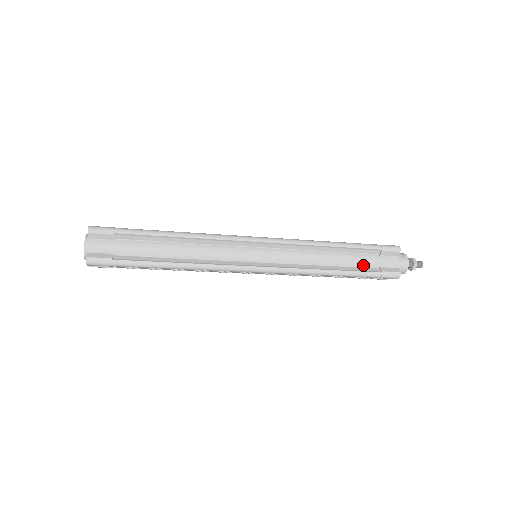
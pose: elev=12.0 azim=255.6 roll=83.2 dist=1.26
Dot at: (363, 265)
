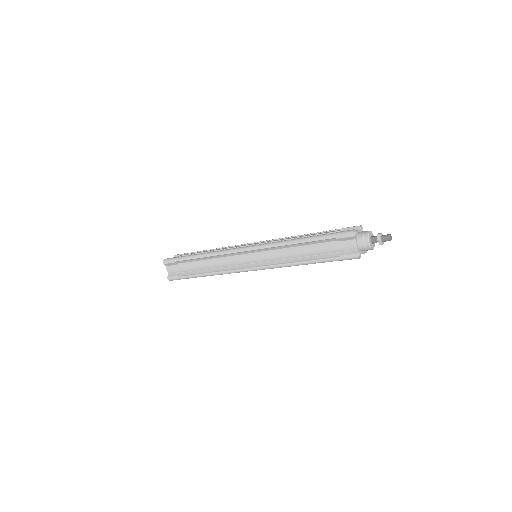
Dot at: (326, 252)
